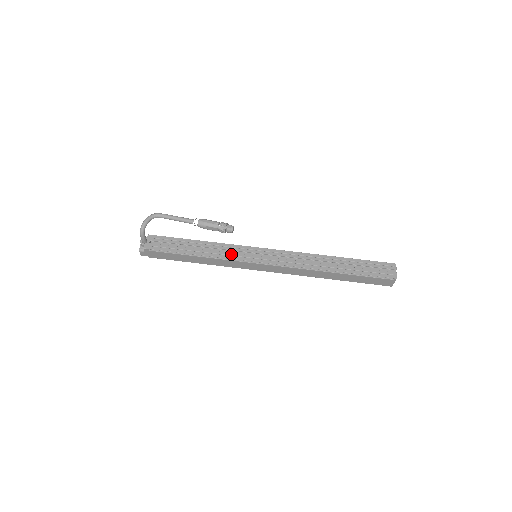
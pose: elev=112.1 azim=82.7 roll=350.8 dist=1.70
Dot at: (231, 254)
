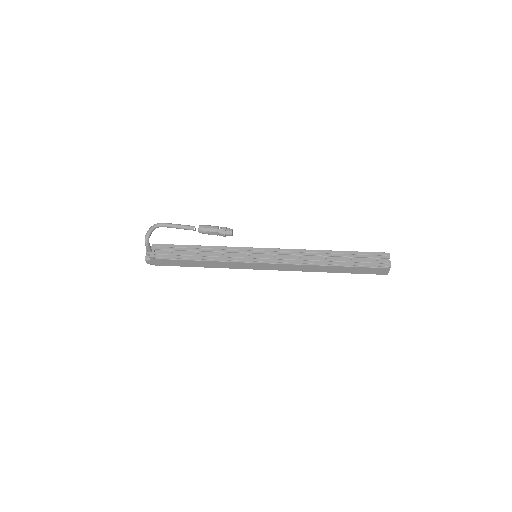
Dot at: (232, 256)
